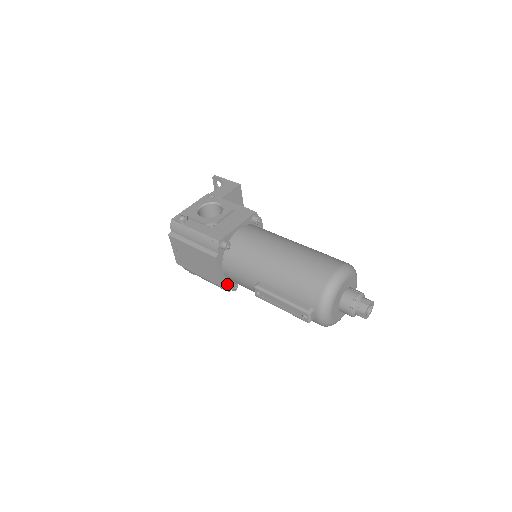
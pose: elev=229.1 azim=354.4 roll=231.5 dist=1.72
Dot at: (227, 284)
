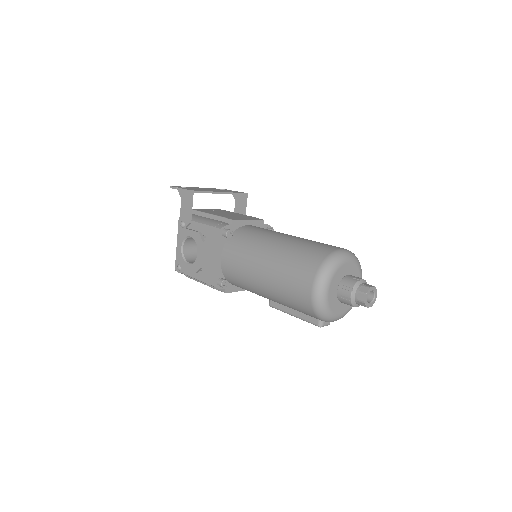
Dot at: occluded
